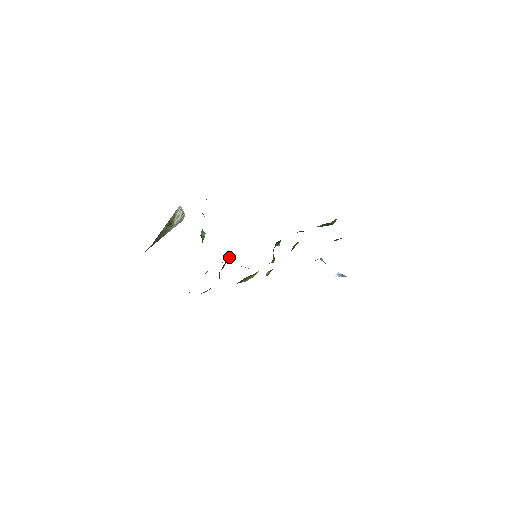
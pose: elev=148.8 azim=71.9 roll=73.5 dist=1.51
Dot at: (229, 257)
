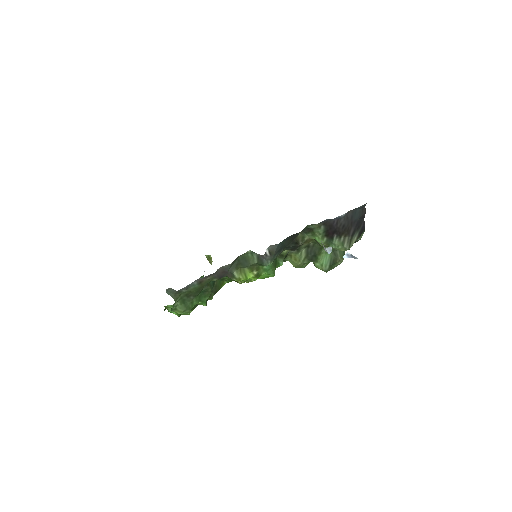
Dot at: occluded
